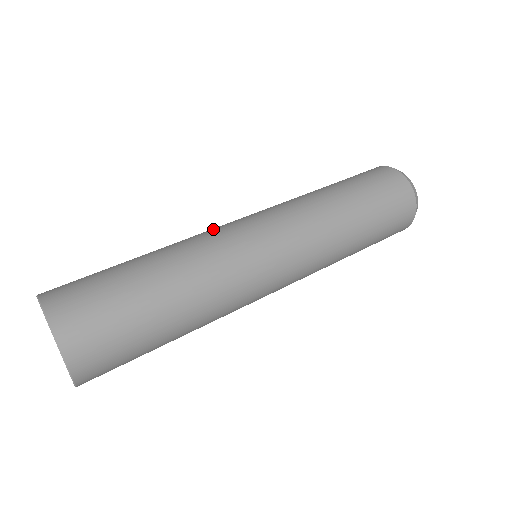
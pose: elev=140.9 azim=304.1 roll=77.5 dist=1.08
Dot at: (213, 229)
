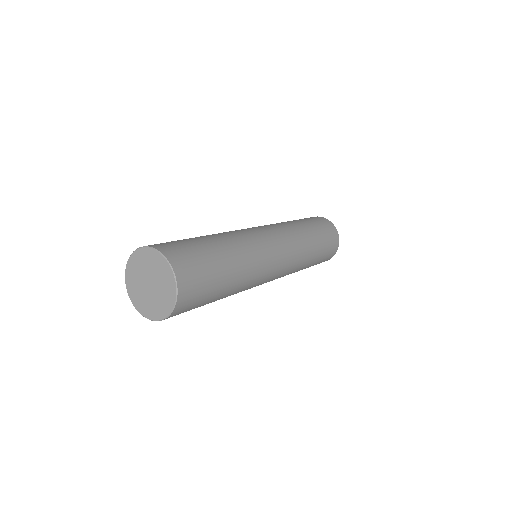
Dot at: occluded
